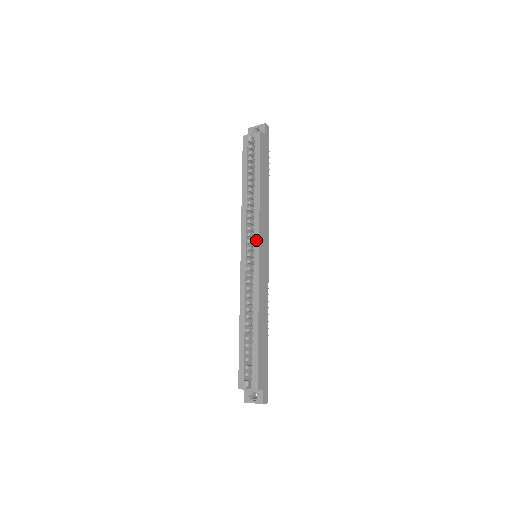
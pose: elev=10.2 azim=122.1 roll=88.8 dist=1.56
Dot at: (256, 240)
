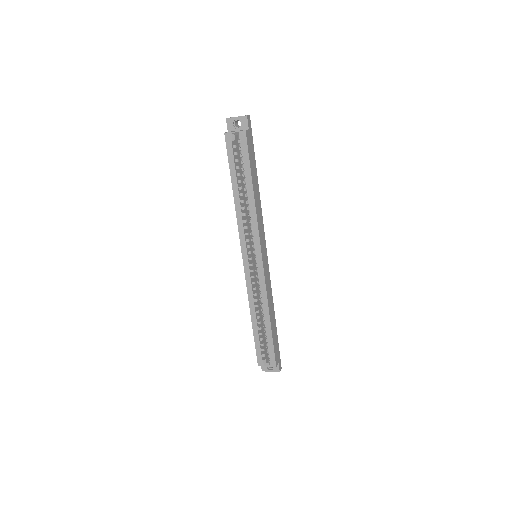
Dot at: (257, 247)
